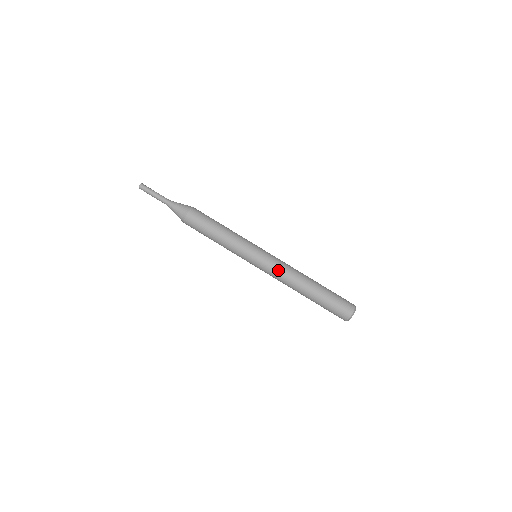
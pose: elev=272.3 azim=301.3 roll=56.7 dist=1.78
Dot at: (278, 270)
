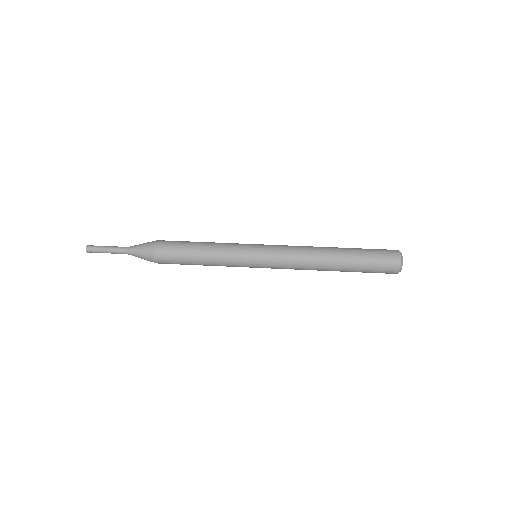
Dot at: (289, 246)
